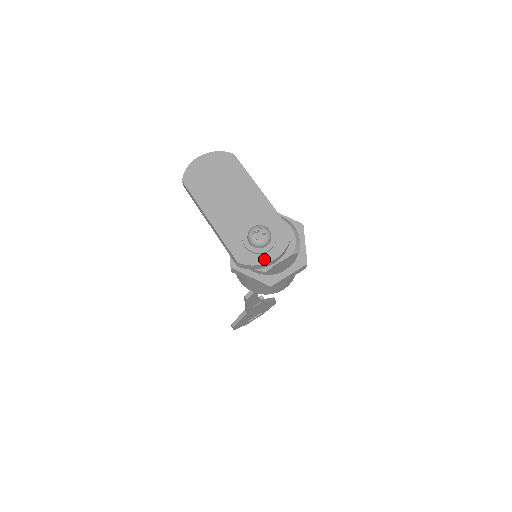
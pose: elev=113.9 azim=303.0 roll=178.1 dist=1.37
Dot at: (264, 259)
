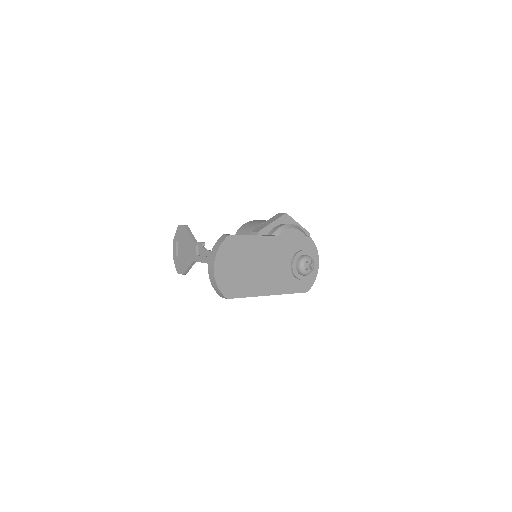
Dot at: (315, 271)
